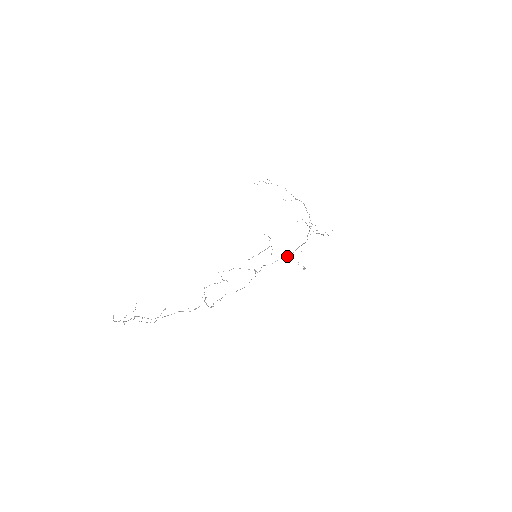
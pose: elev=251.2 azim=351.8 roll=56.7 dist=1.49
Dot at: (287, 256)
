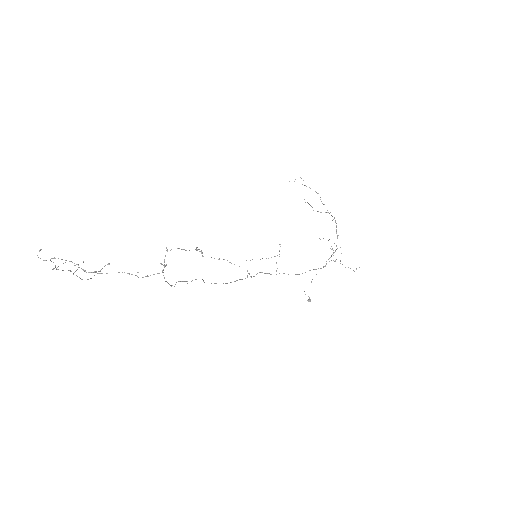
Dot at: occluded
